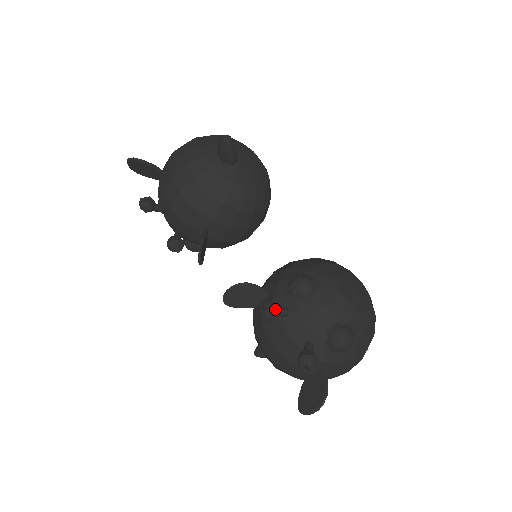
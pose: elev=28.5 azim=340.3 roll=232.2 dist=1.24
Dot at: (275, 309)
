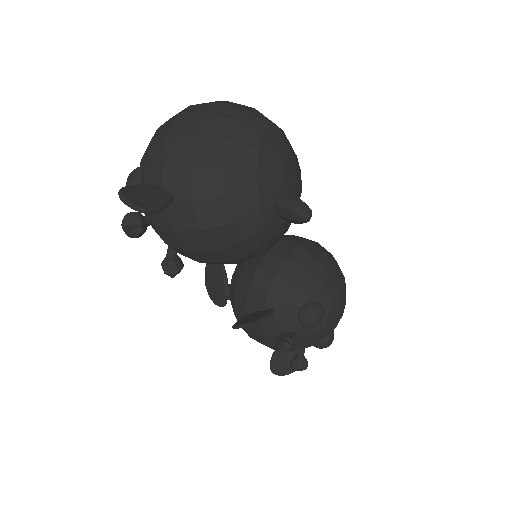
Dot at: (292, 348)
